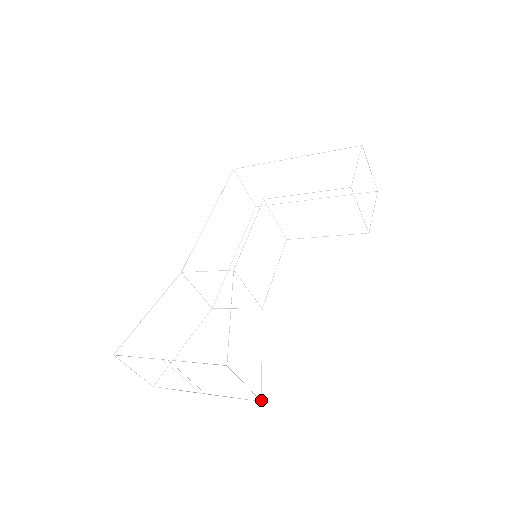
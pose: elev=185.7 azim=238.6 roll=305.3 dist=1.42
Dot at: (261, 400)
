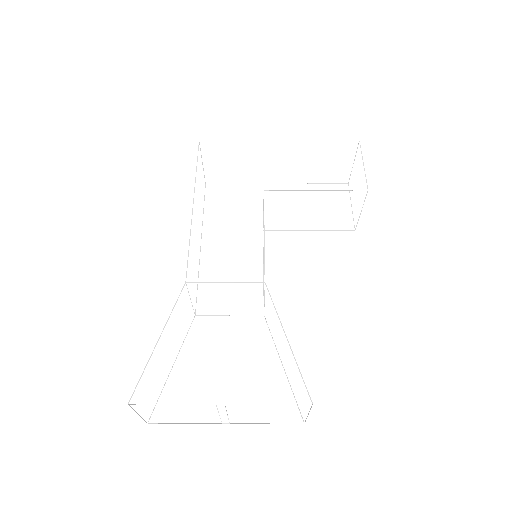
Dot at: occluded
